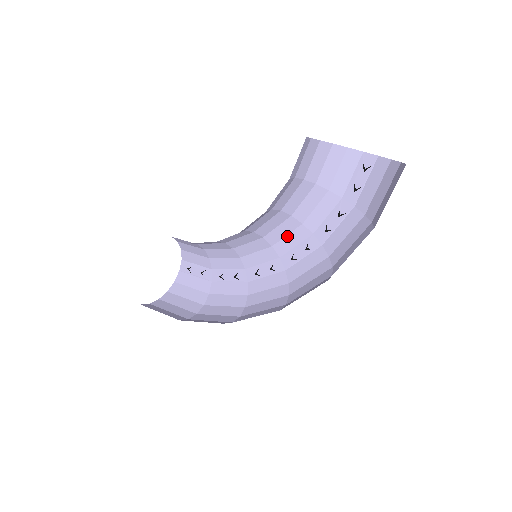
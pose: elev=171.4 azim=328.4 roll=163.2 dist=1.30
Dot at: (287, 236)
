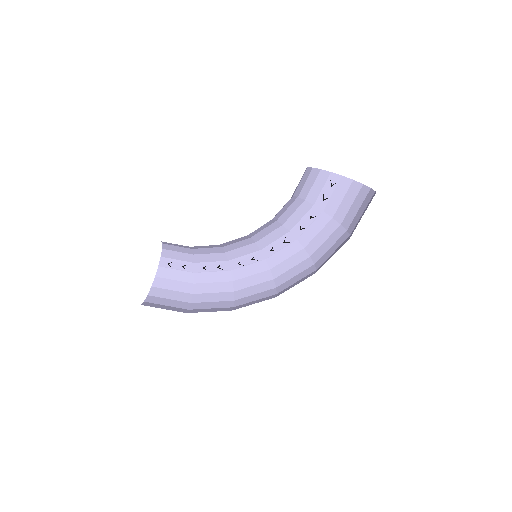
Dot at: (269, 234)
